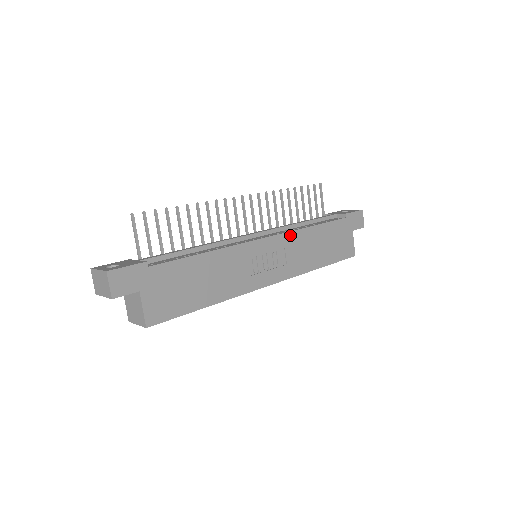
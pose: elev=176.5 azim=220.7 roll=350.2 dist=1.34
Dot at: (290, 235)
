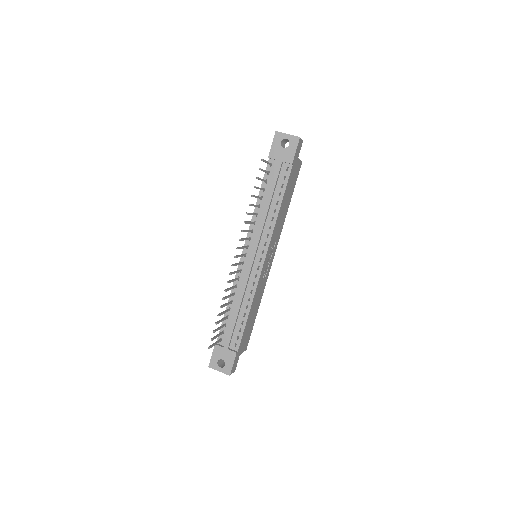
Dot at: (272, 236)
